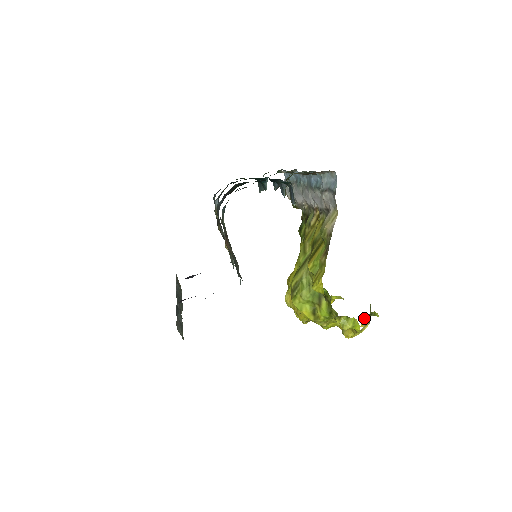
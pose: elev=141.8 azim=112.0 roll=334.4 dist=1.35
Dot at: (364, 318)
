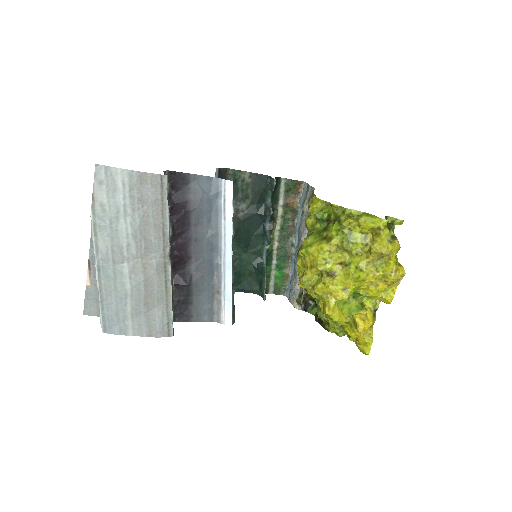
Dot at: (398, 263)
